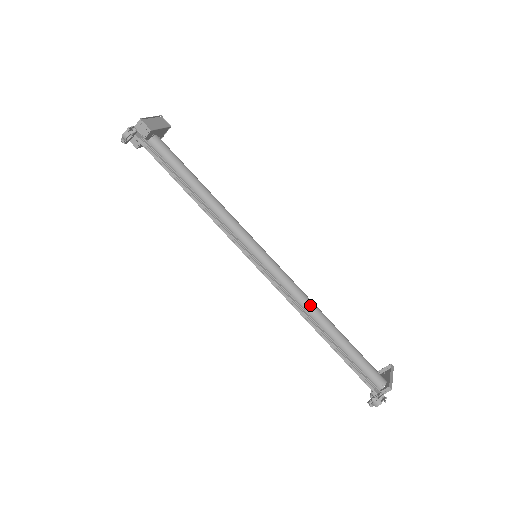
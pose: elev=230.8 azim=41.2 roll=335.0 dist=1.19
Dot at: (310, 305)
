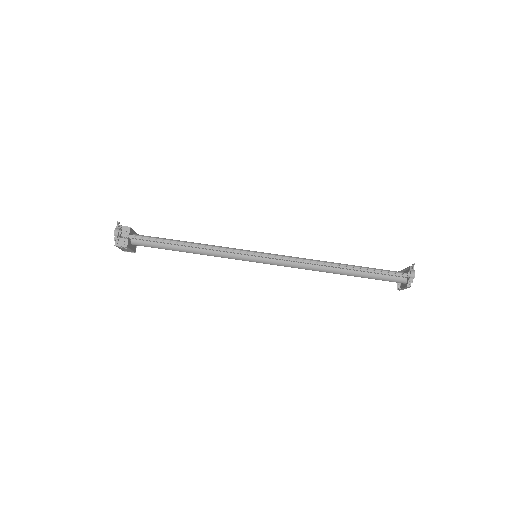
Dot at: occluded
